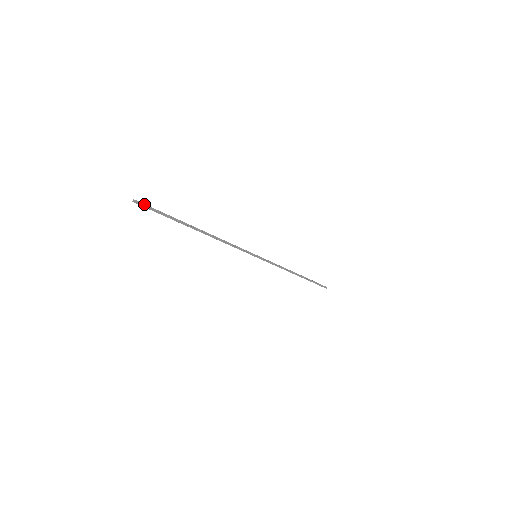
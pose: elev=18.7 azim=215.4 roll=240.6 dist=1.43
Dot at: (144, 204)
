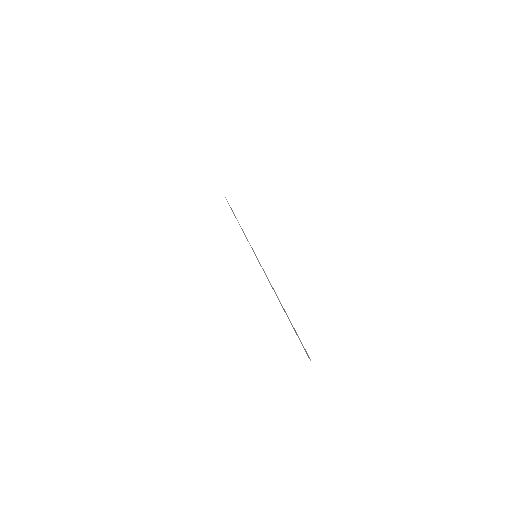
Dot at: (305, 350)
